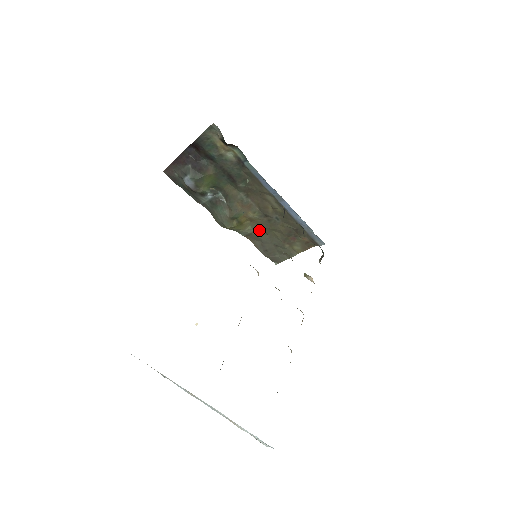
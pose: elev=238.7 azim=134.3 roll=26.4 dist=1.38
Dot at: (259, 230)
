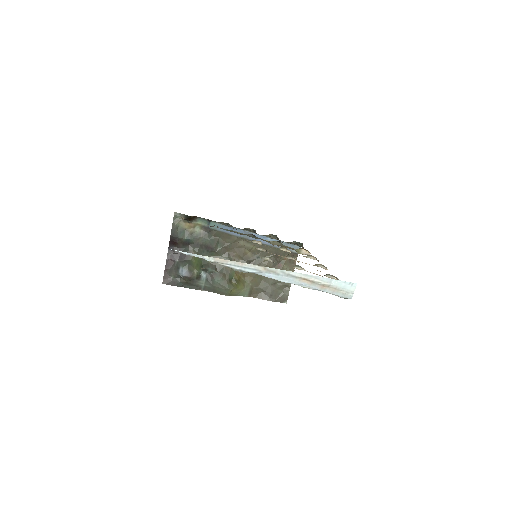
Dot at: (254, 281)
